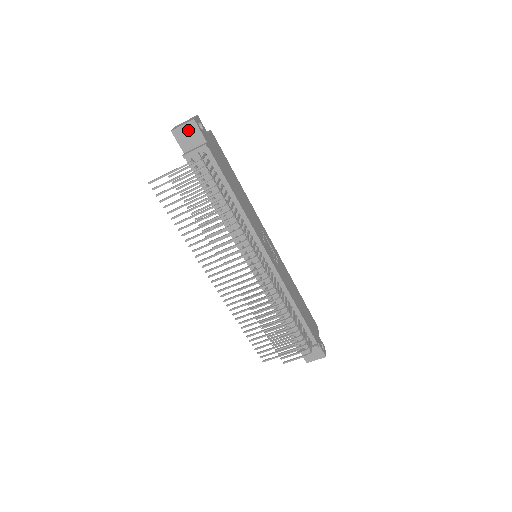
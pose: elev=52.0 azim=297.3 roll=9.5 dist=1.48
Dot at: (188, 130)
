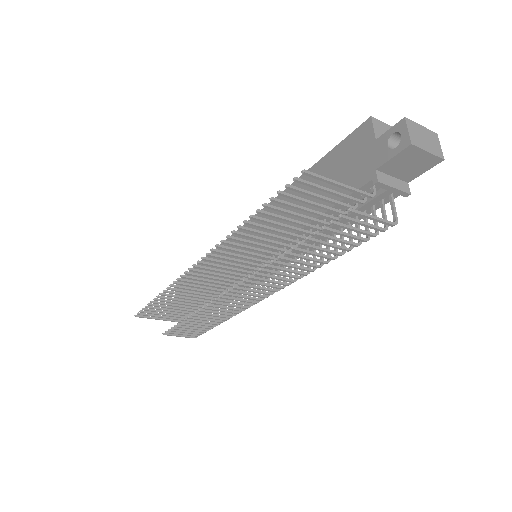
Dot at: (421, 160)
